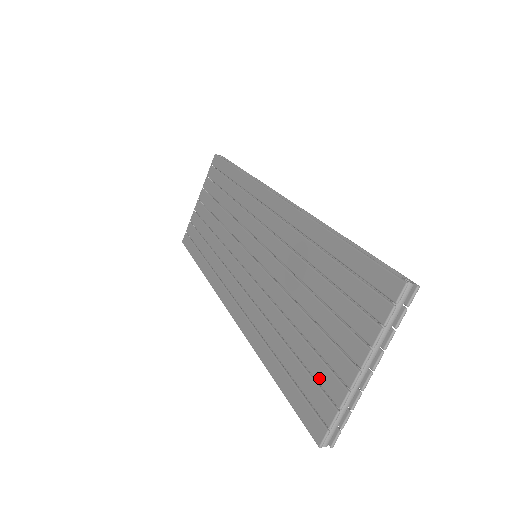
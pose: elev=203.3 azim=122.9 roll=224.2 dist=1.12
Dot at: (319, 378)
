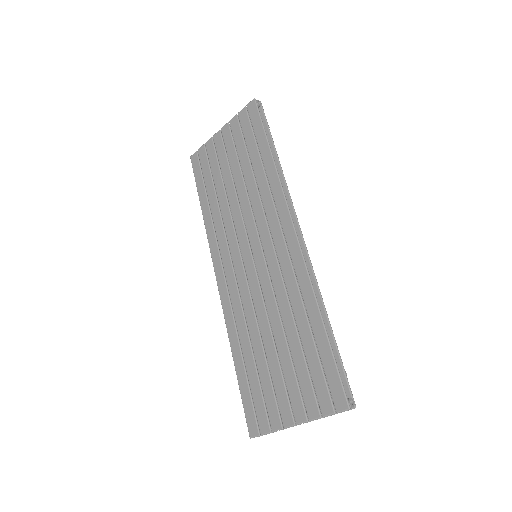
Dot at: (267, 402)
